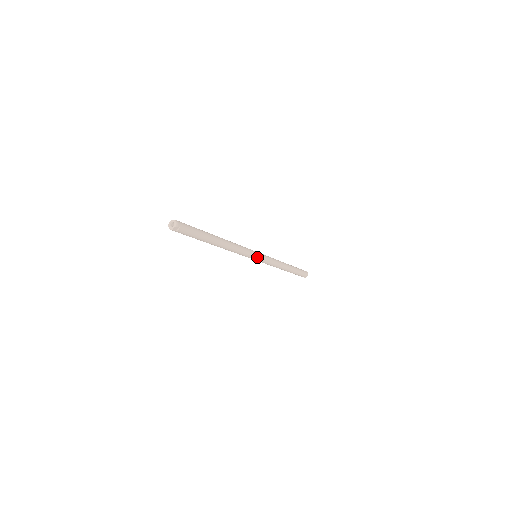
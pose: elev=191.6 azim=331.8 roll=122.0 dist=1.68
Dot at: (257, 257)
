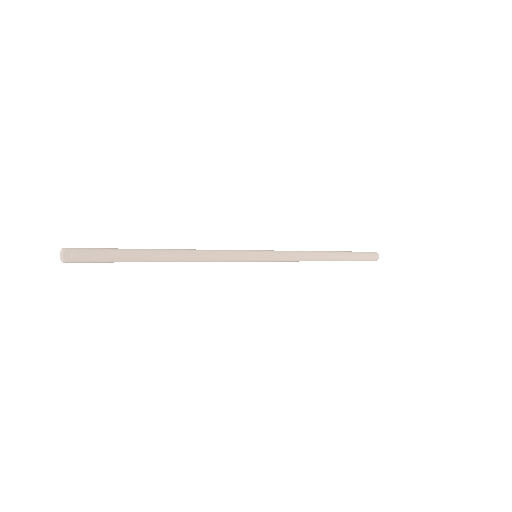
Dot at: (255, 254)
